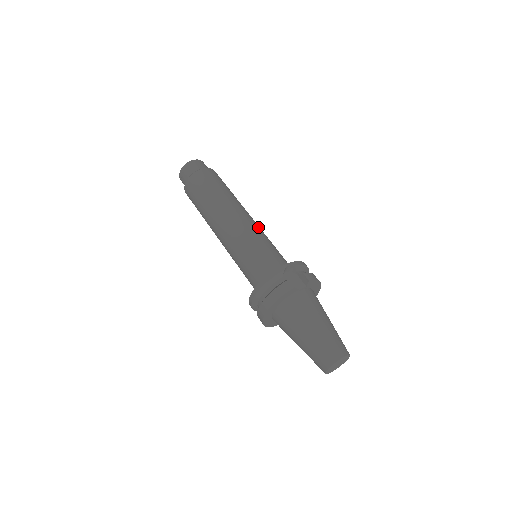
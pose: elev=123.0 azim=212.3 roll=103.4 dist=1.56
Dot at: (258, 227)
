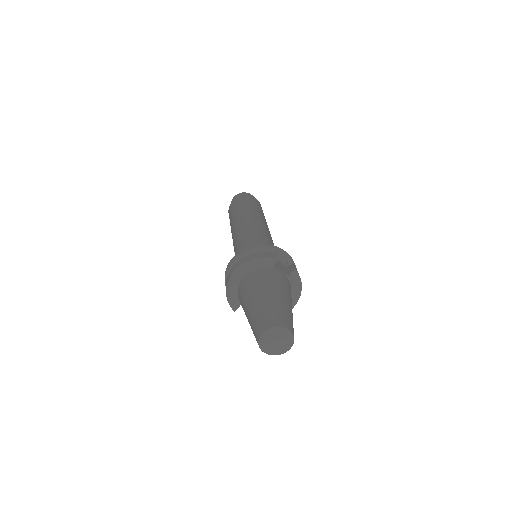
Dot at: occluded
